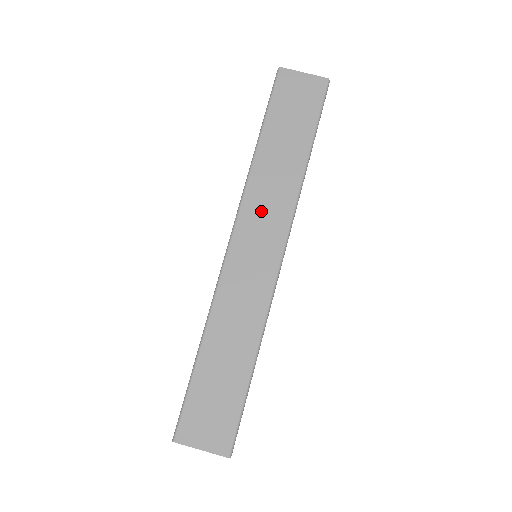
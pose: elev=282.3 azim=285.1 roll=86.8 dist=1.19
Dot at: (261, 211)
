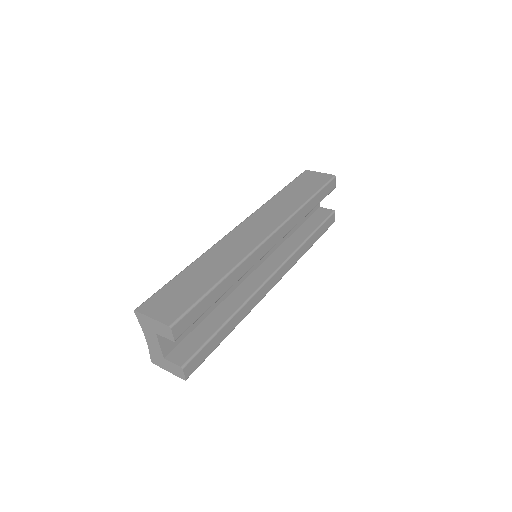
Dot at: (266, 216)
